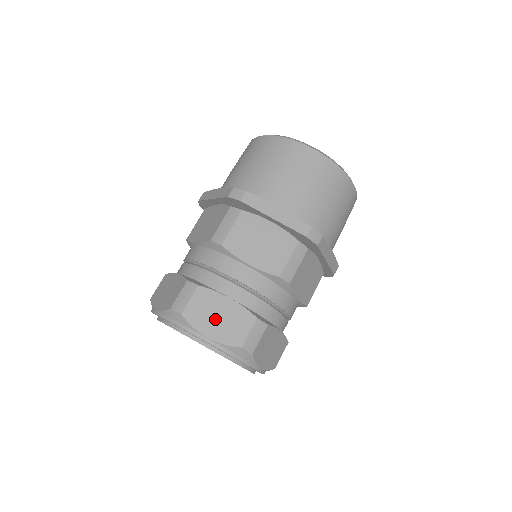
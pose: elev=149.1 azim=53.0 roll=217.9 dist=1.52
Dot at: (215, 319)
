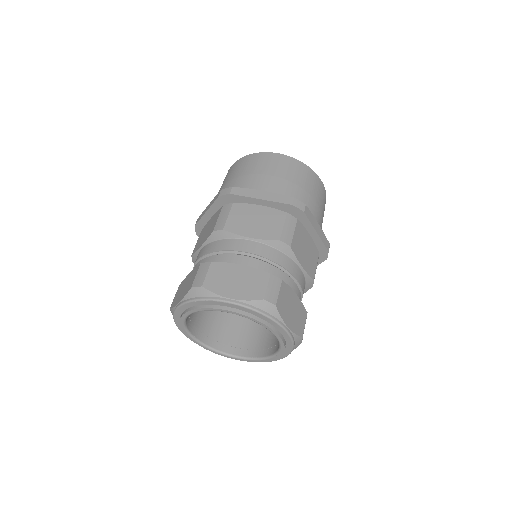
Dot at: (233, 283)
